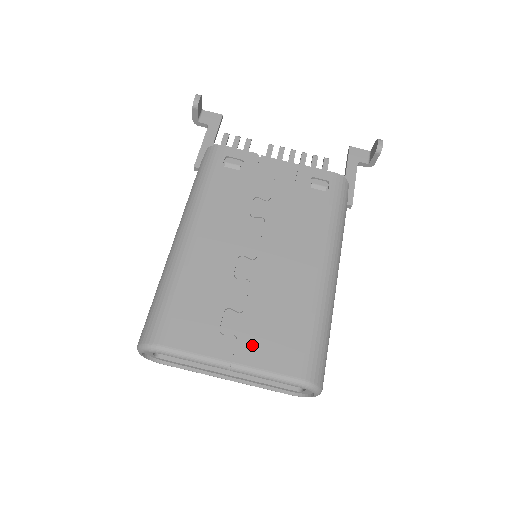
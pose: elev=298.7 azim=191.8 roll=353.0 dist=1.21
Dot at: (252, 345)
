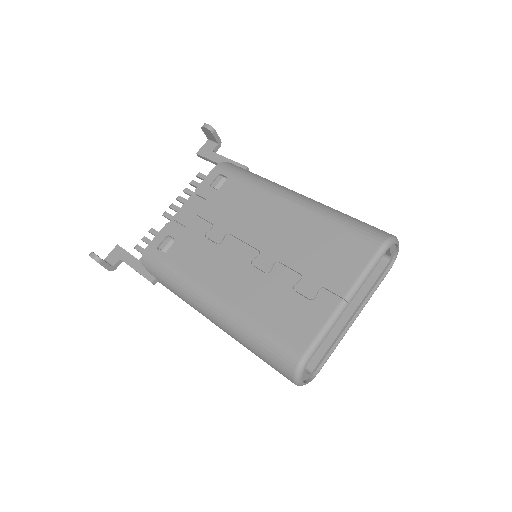
Dot at: (334, 277)
